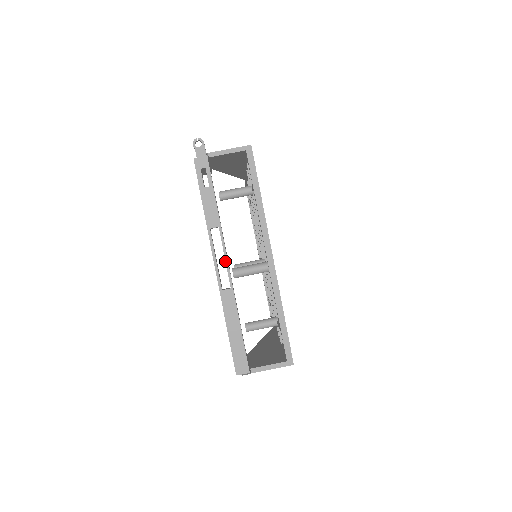
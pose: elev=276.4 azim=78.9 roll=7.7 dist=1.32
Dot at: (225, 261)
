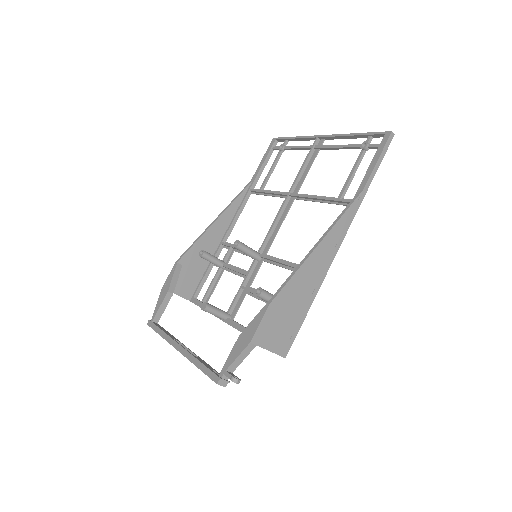
Dot at: occluded
